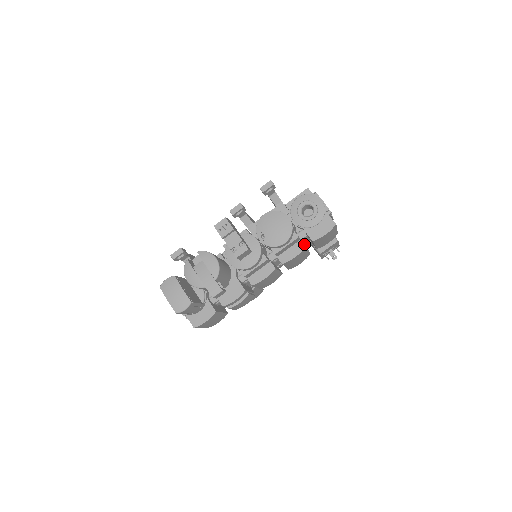
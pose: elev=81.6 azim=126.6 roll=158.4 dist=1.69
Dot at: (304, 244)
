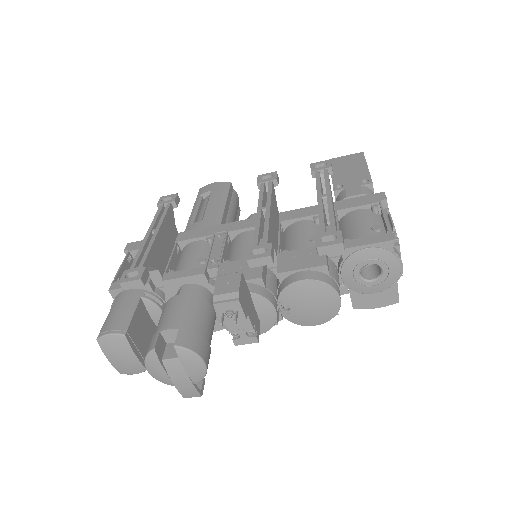
Dot at: occluded
